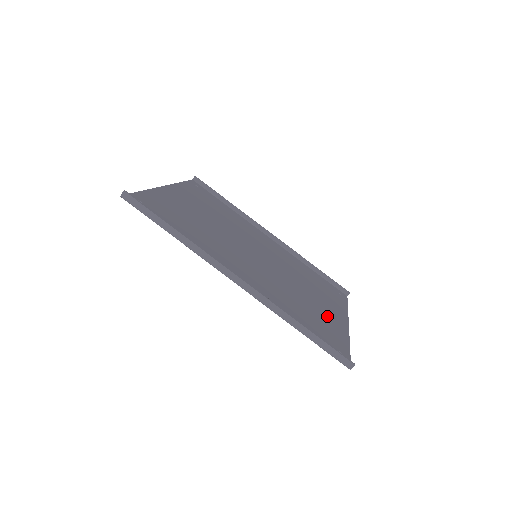
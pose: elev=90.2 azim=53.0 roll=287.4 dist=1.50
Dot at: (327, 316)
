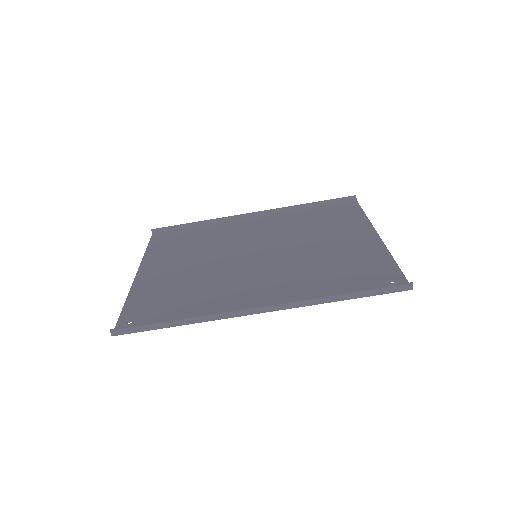
Dot at: (355, 250)
